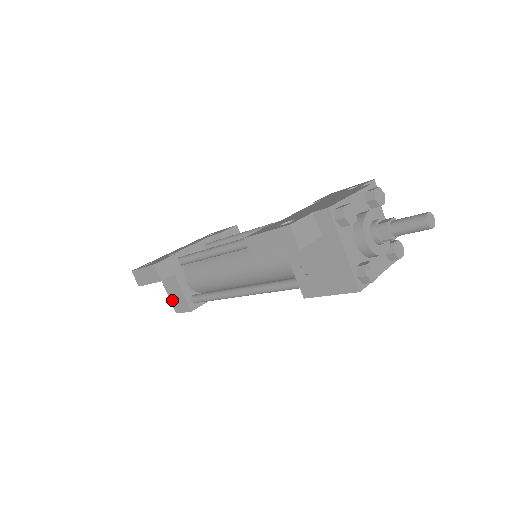
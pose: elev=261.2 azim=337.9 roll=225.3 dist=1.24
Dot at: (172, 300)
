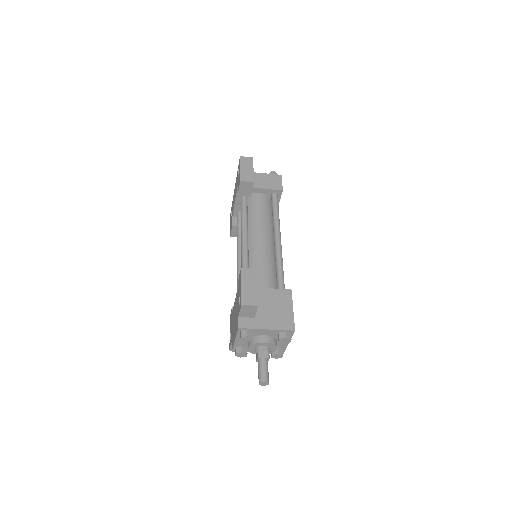
Dot at: occluded
